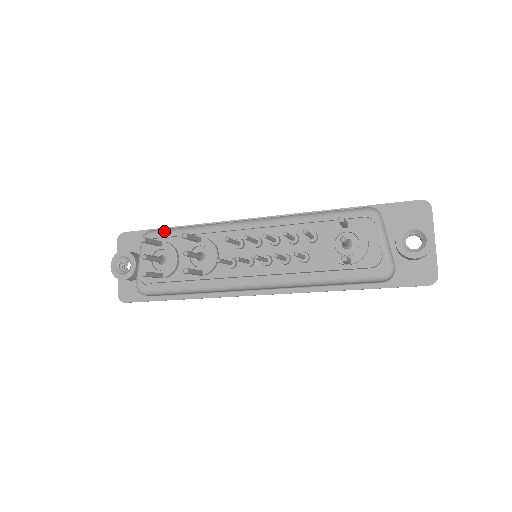
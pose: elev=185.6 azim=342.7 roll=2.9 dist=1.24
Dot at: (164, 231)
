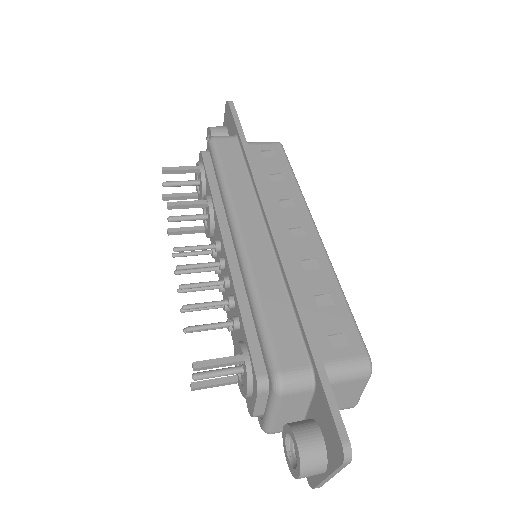
Dot at: (213, 154)
